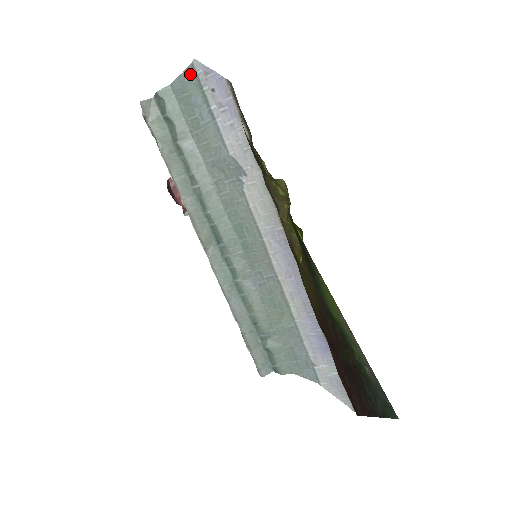
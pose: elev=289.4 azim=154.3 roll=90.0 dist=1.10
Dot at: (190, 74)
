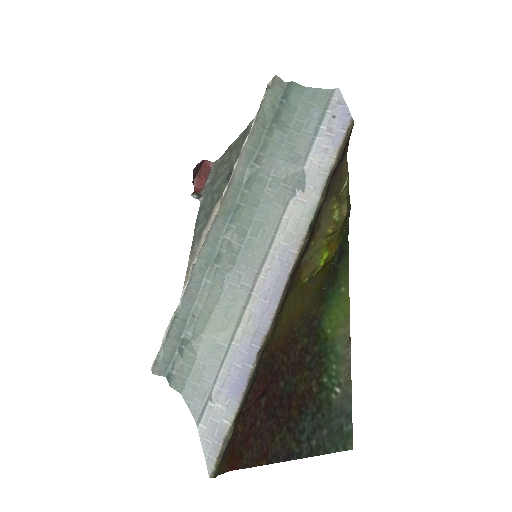
Dot at: (326, 94)
